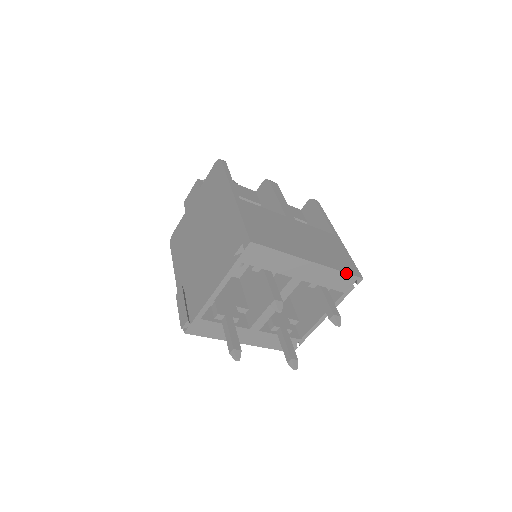
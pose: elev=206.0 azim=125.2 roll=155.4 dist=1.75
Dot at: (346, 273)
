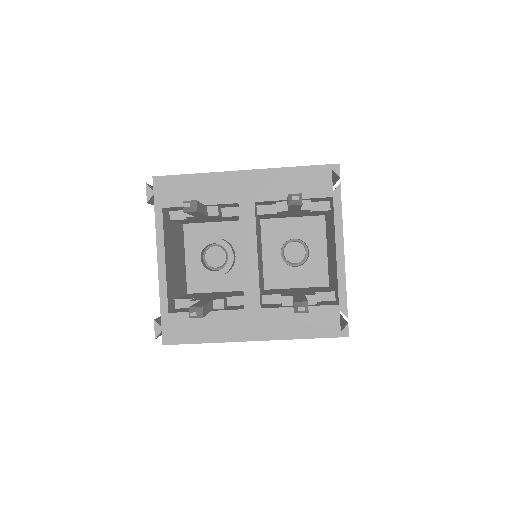
Dot at: (306, 167)
